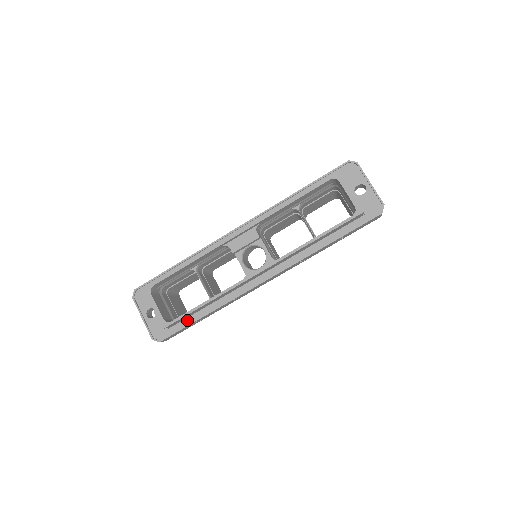
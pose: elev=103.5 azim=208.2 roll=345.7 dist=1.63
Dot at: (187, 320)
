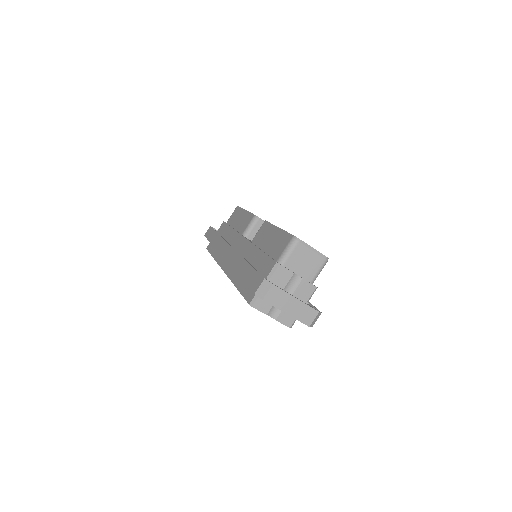
Dot at: occluded
